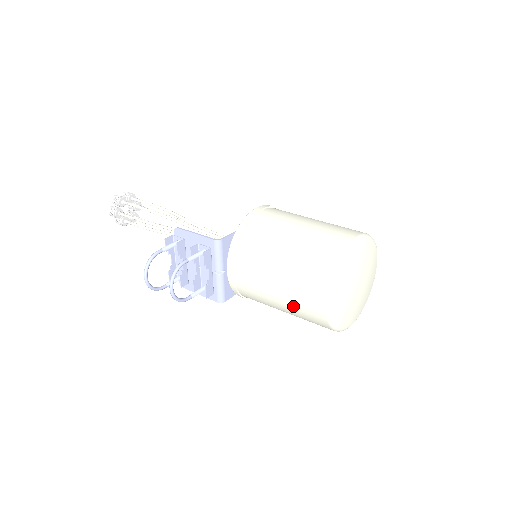
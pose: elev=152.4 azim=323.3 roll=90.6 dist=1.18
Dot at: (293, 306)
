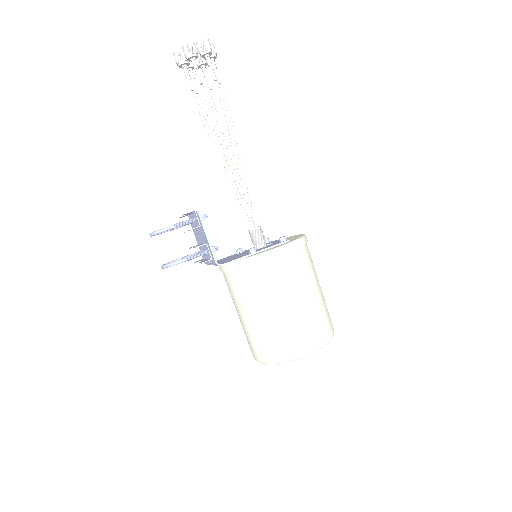
Dot at: occluded
